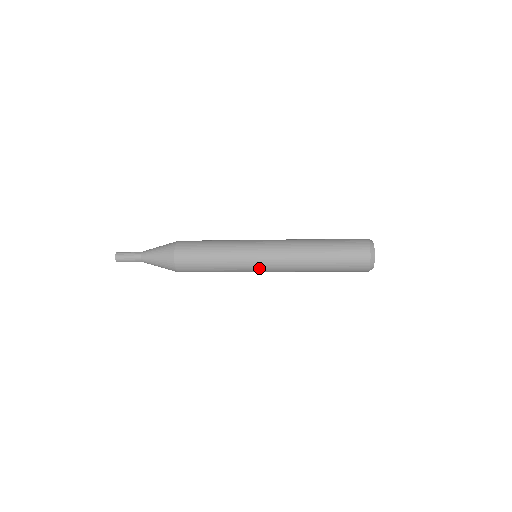
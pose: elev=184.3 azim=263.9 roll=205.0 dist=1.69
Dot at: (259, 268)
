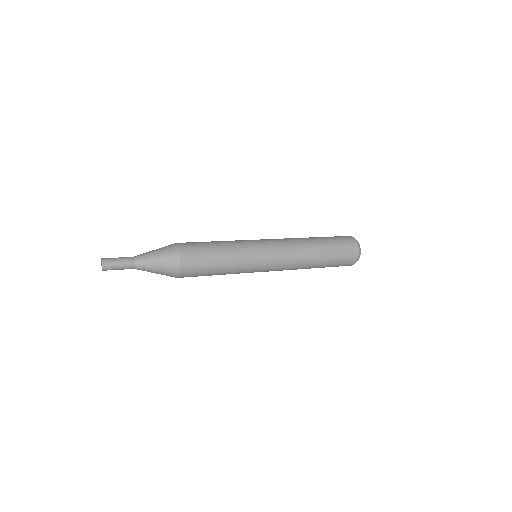
Dot at: (266, 264)
